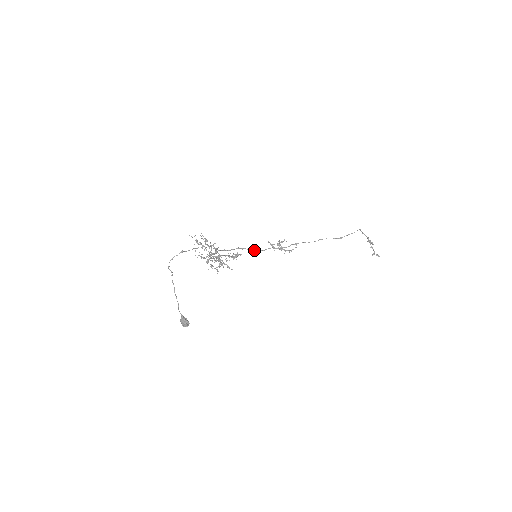
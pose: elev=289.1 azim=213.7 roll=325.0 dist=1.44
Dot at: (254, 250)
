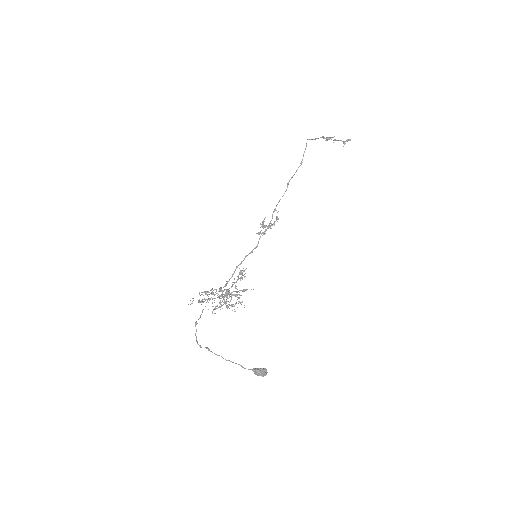
Dot at: occluded
